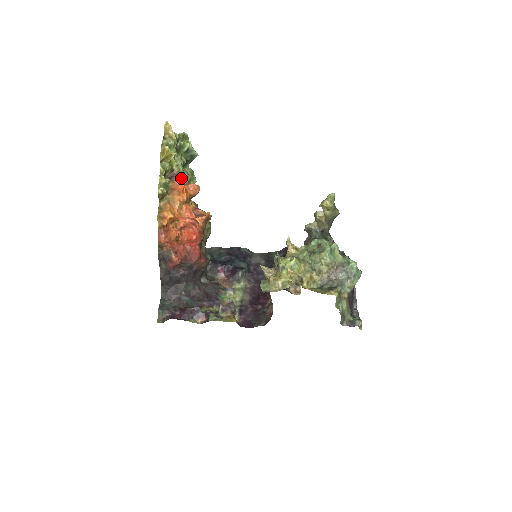
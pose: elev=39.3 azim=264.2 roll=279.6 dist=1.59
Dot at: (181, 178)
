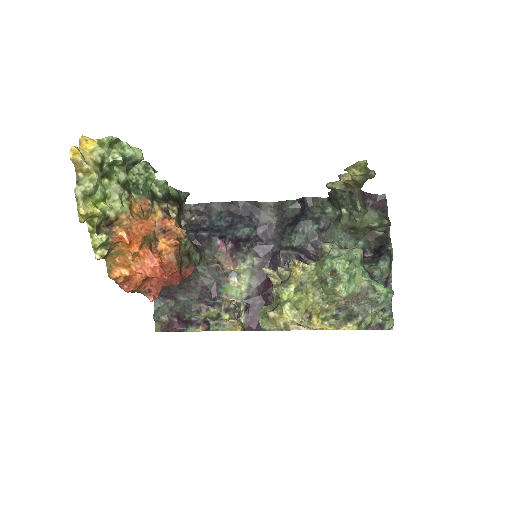
Dot at: (124, 219)
